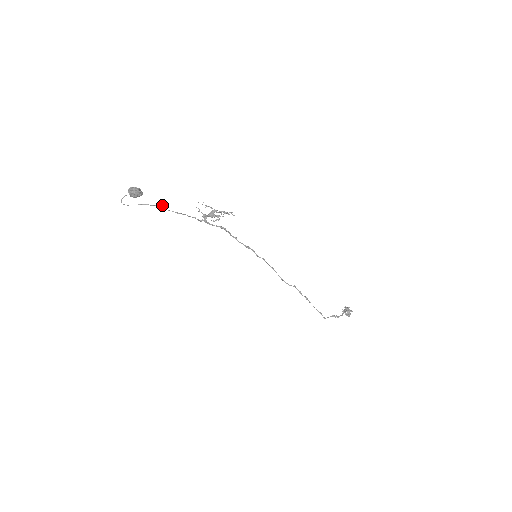
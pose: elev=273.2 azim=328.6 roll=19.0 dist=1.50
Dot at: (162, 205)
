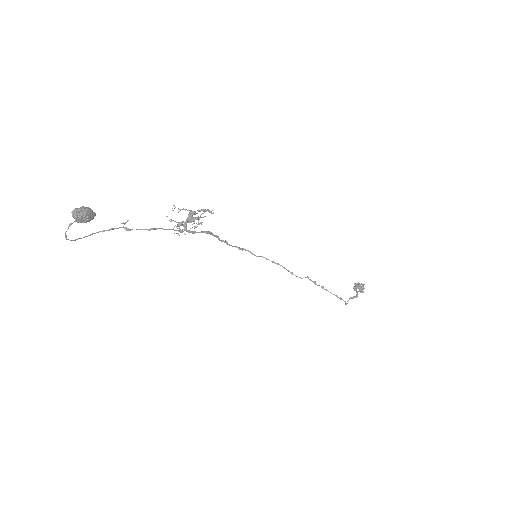
Dot at: (123, 226)
